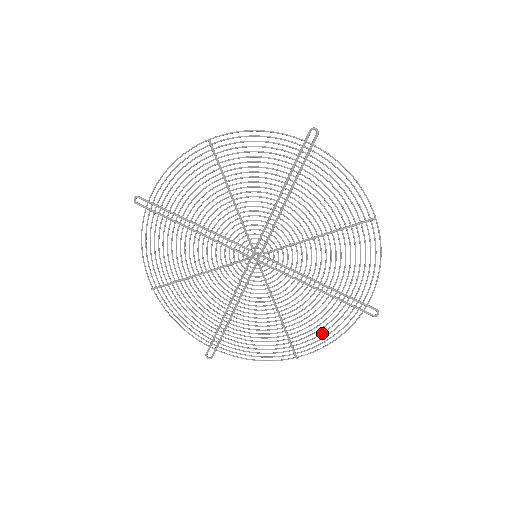
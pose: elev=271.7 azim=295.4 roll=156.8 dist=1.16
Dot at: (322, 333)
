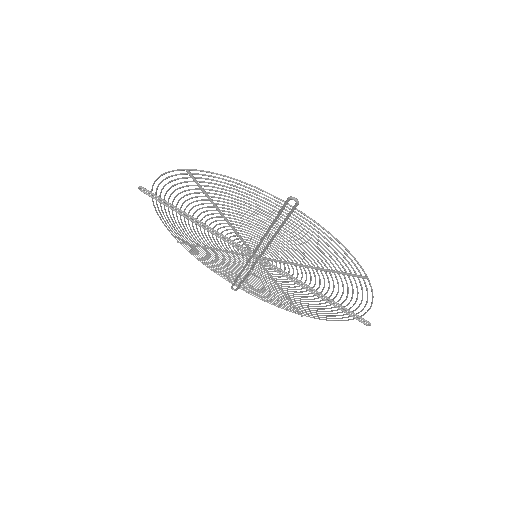
Dot at: occluded
